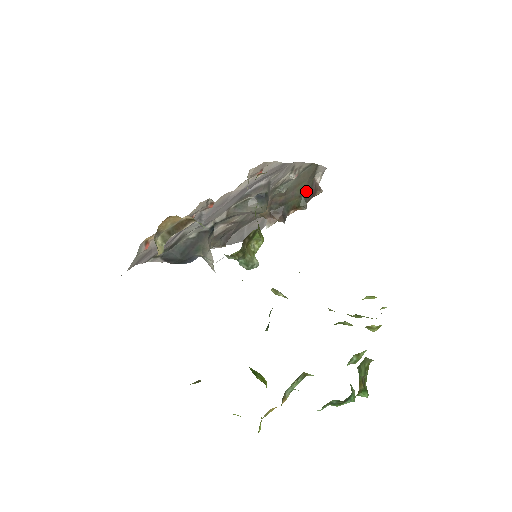
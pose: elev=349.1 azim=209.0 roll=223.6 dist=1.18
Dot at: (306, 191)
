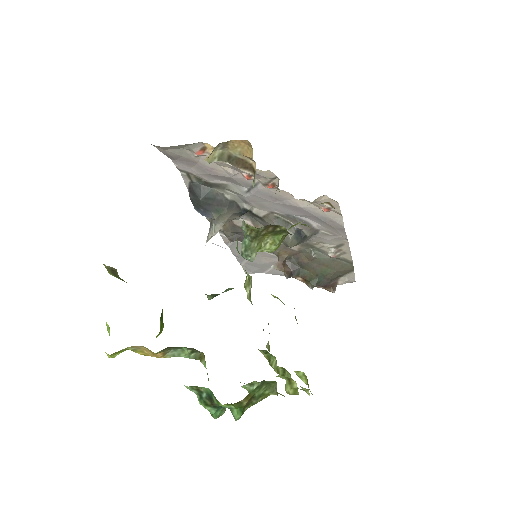
Dot at: (325, 278)
